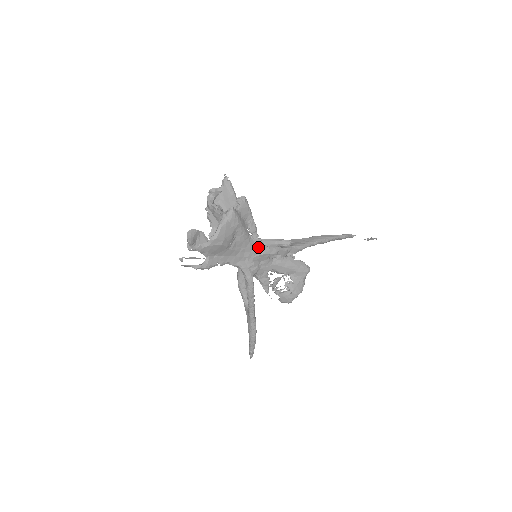
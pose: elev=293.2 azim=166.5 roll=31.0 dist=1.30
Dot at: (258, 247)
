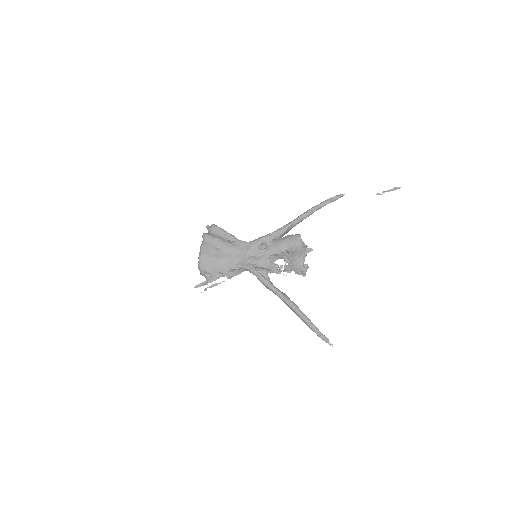
Dot at: (244, 246)
